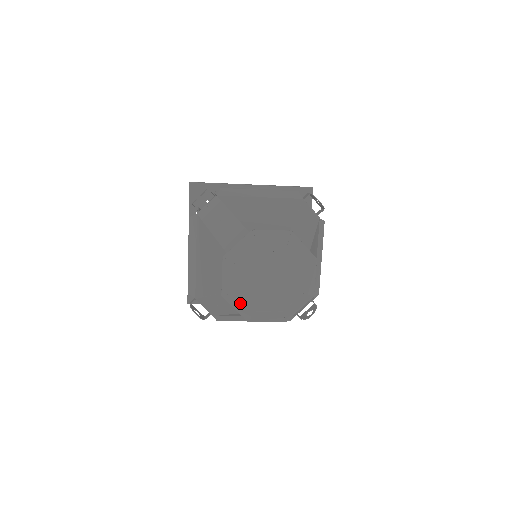
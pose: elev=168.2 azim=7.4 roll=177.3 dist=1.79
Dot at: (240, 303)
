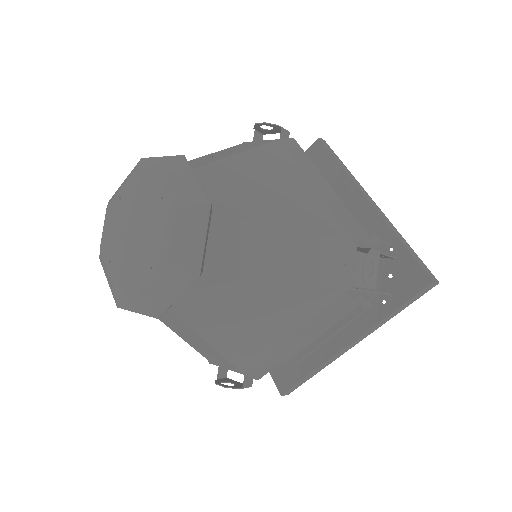
Dot at: (127, 297)
